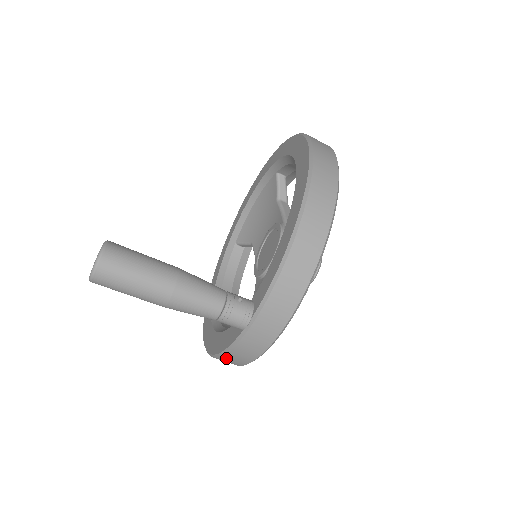
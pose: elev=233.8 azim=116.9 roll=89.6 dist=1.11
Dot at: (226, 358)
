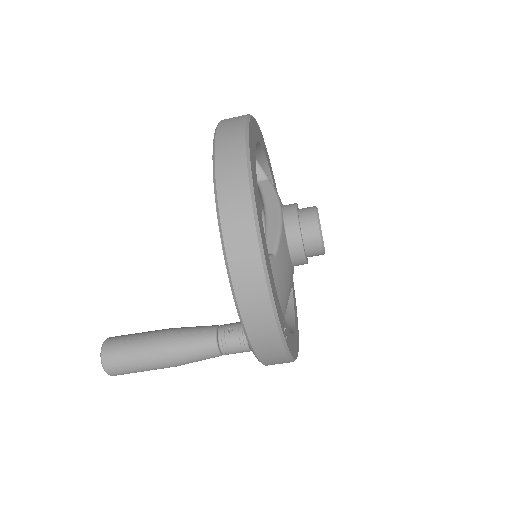
Dot at: occluded
